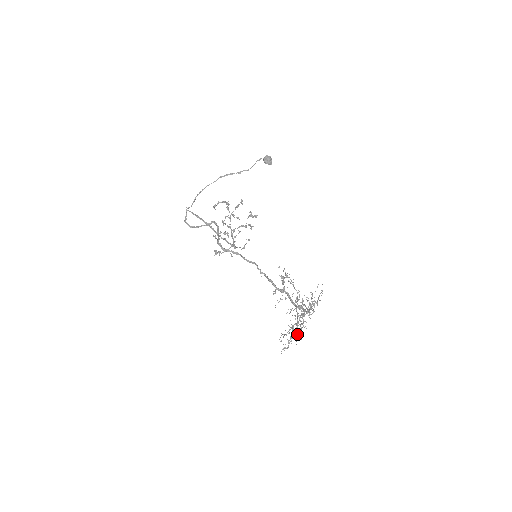
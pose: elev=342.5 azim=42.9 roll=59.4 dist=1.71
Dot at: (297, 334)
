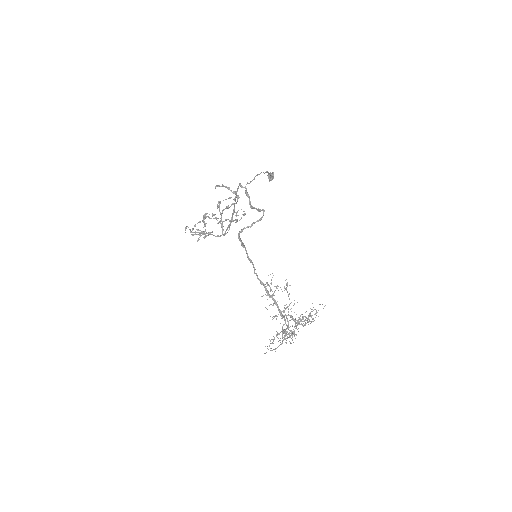
Dot at: occluded
